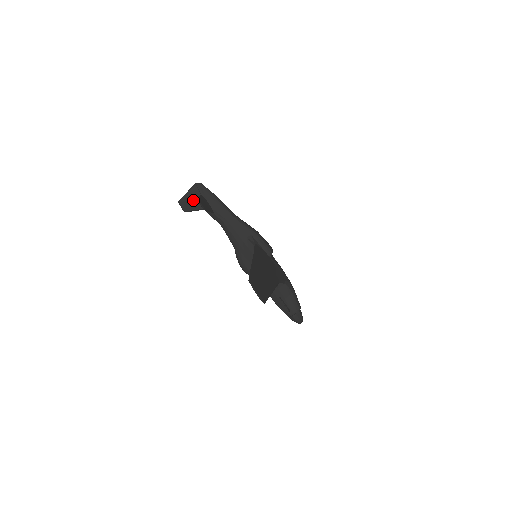
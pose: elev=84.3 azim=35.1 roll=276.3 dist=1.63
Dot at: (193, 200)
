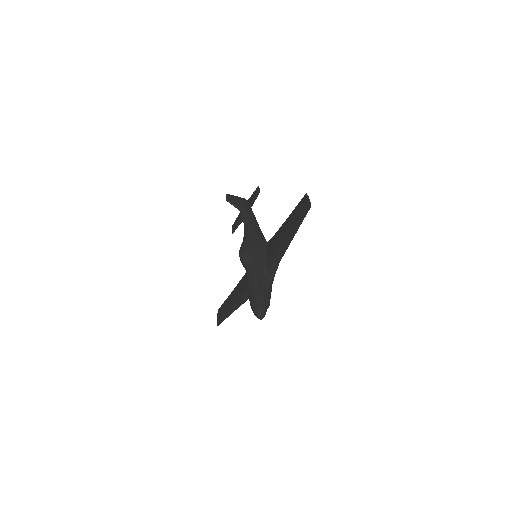
Dot at: (237, 201)
